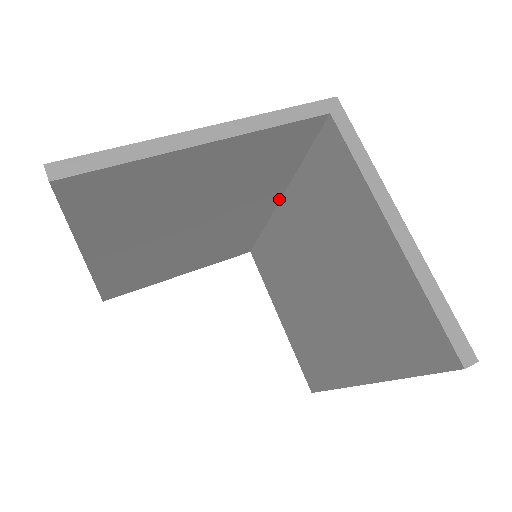
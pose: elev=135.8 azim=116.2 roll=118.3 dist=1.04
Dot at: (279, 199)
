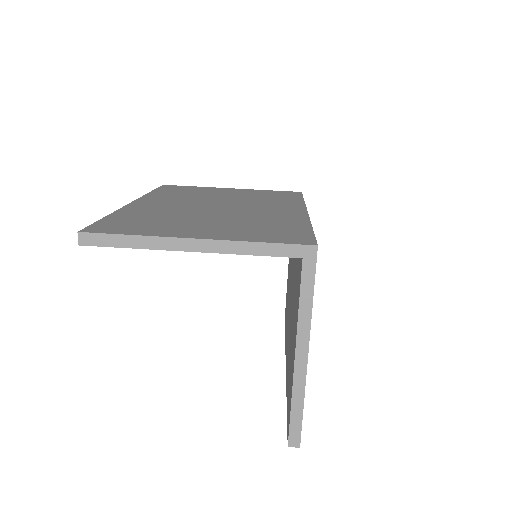
Dot at: occluded
